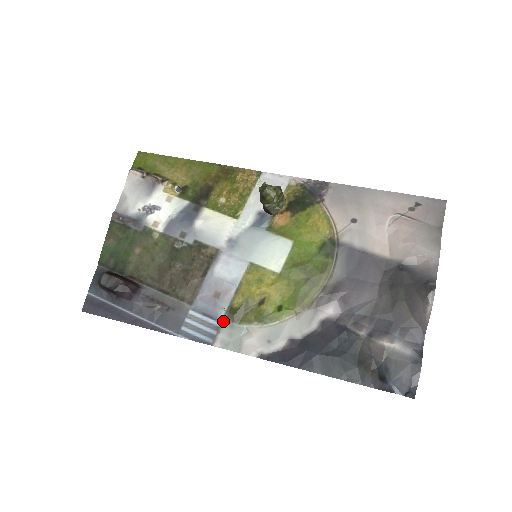
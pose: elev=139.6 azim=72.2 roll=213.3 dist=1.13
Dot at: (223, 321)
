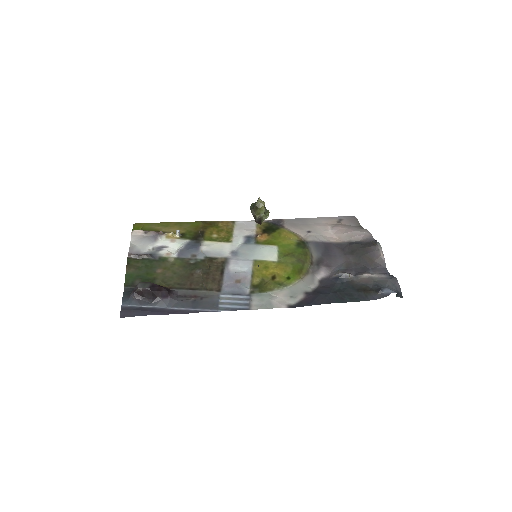
Dot at: (251, 294)
